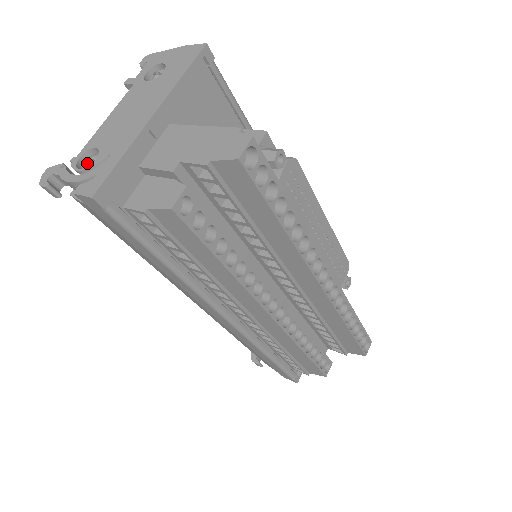
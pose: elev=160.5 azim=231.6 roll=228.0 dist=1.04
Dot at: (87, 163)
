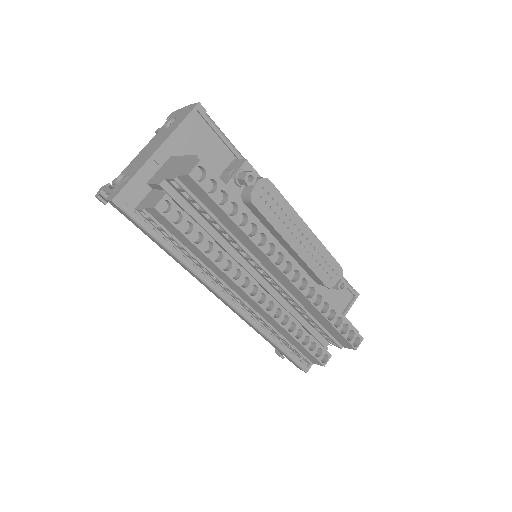
Dot at: (119, 182)
